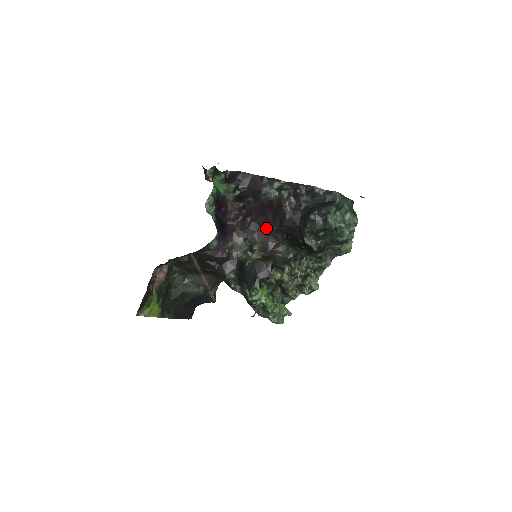
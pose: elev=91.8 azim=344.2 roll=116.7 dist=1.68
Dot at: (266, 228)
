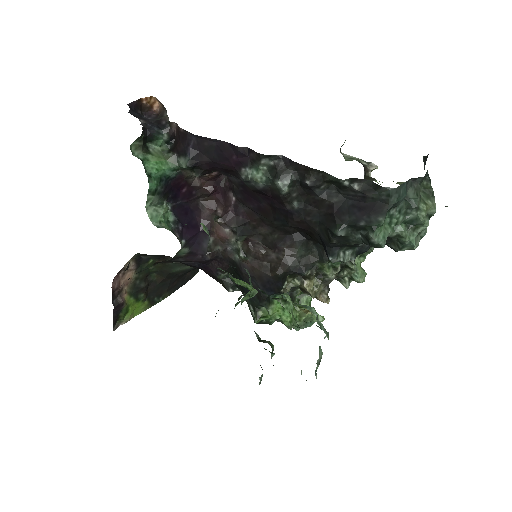
Dot at: (264, 218)
